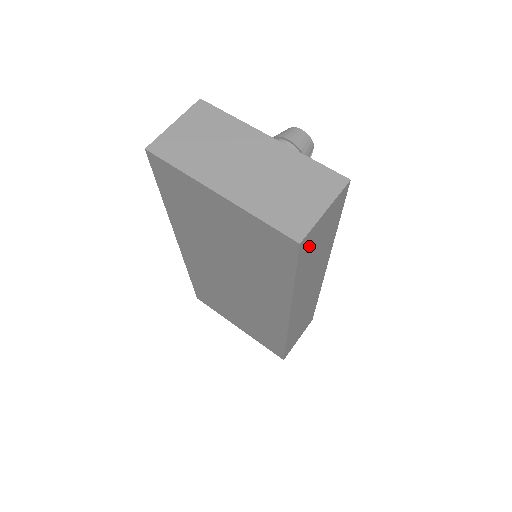
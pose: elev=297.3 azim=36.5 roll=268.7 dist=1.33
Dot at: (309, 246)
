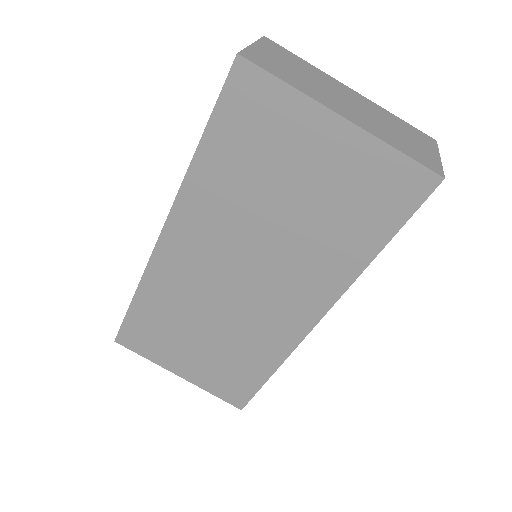
Dot at: occluded
